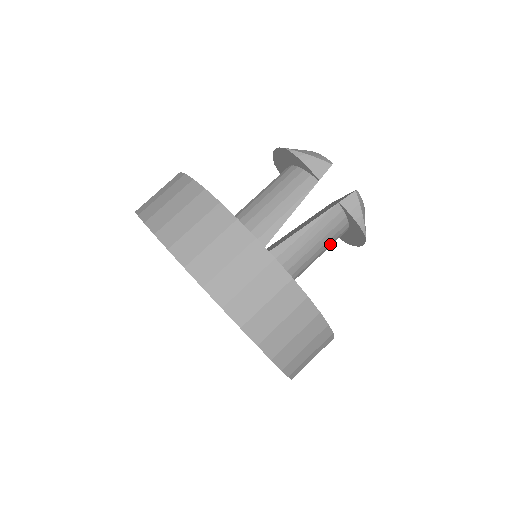
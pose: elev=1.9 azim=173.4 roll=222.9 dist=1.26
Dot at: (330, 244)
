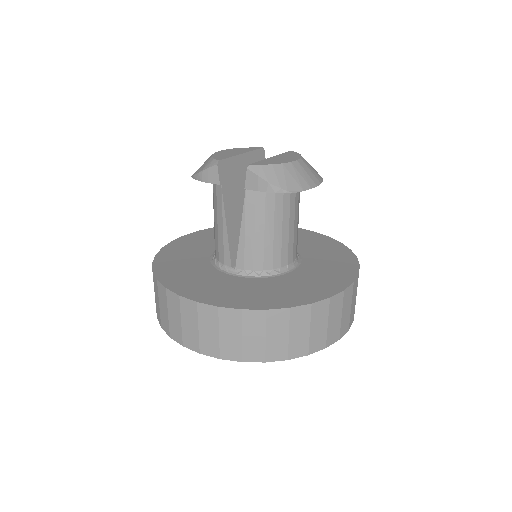
Dot at: (284, 213)
